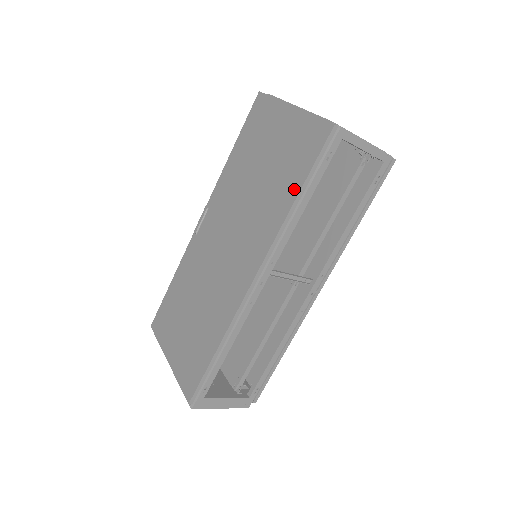
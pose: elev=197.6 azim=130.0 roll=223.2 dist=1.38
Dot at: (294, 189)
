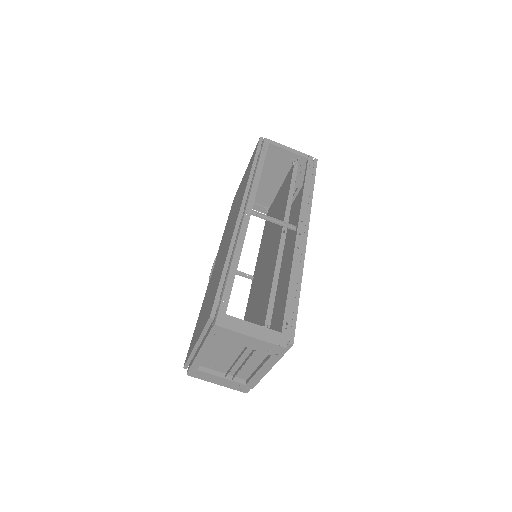
Dot at: (250, 168)
